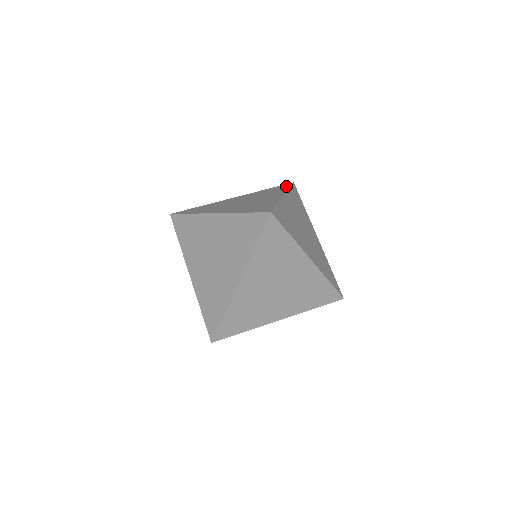
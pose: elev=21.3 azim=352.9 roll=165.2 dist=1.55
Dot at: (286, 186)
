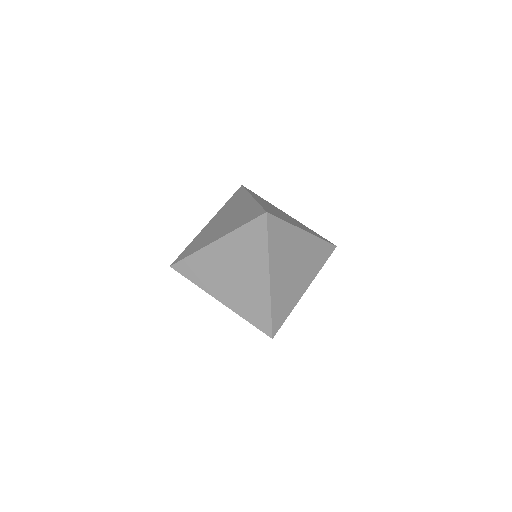
Dot at: occluded
